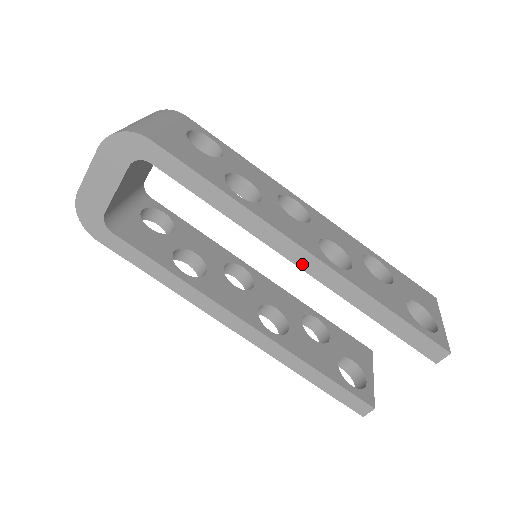
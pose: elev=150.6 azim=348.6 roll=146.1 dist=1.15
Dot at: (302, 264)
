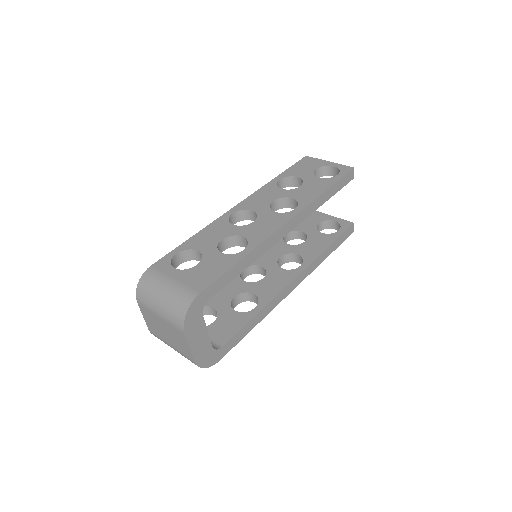
Dot at: (291, 228)
